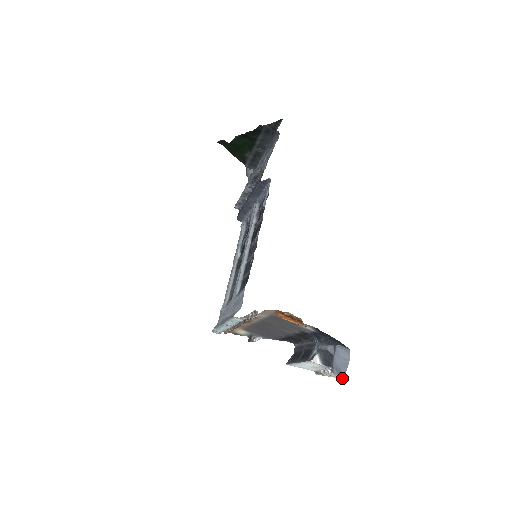
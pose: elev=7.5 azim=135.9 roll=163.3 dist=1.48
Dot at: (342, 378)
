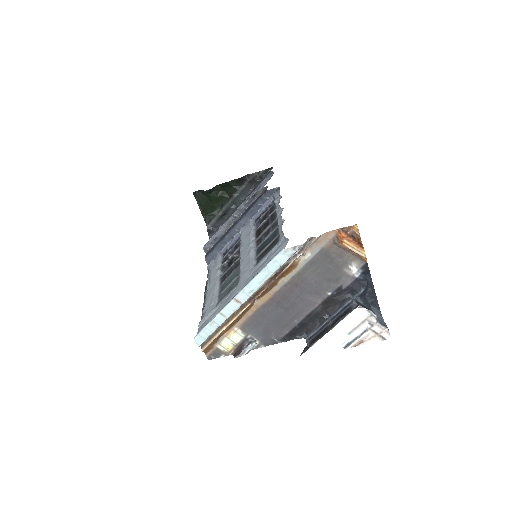
Dot at: (385, 334)
